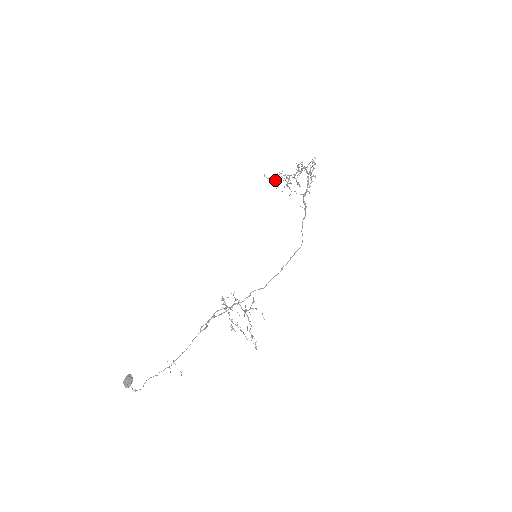
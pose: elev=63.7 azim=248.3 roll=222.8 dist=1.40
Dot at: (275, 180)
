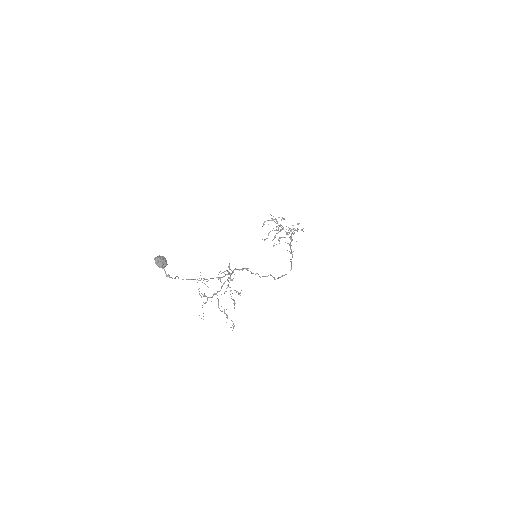
Dot at: occluded
